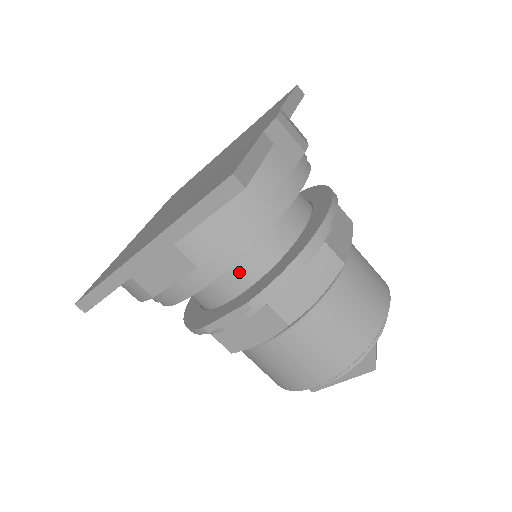
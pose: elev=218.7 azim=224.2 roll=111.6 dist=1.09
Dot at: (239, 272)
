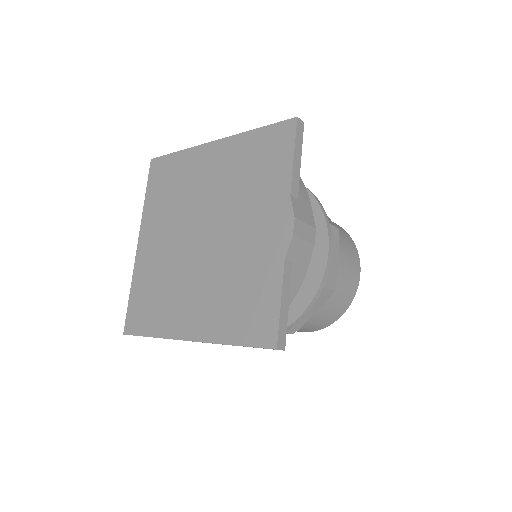
Dot at: occluded
